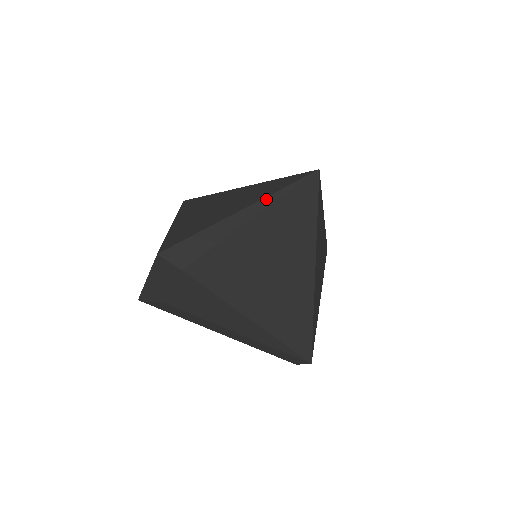
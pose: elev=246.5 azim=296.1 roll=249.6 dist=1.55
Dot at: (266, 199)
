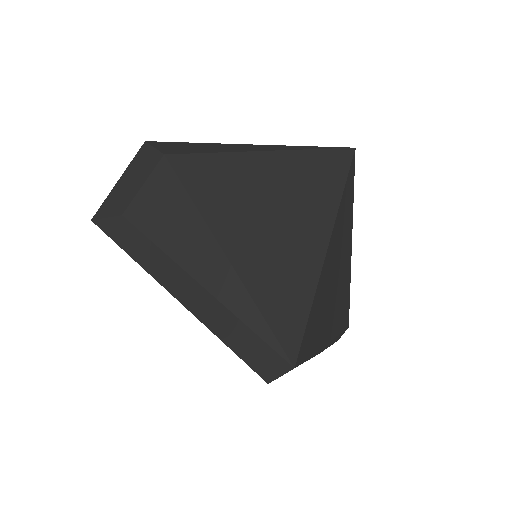
Dot at: (289, 146)
